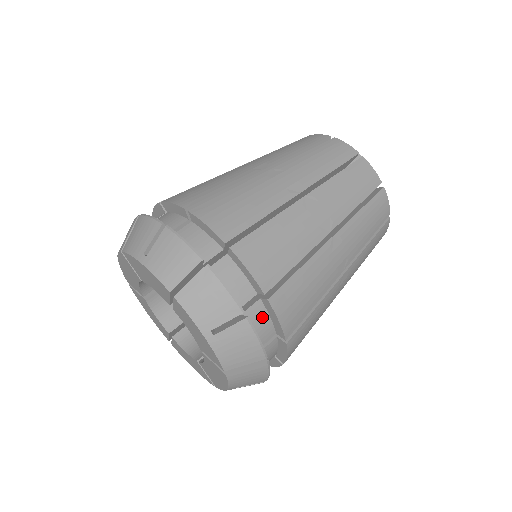
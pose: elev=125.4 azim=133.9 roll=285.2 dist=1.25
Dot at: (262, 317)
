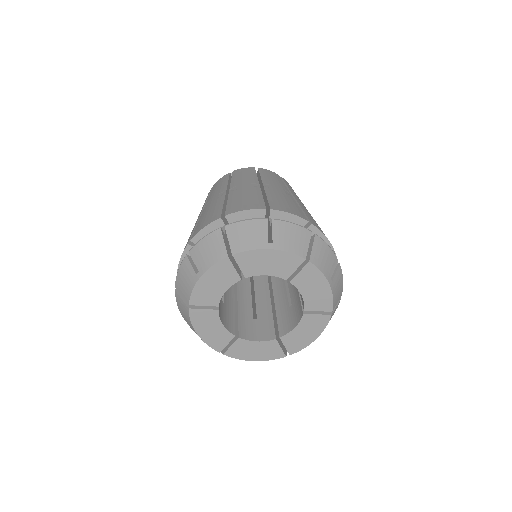
Dot at: occluded
